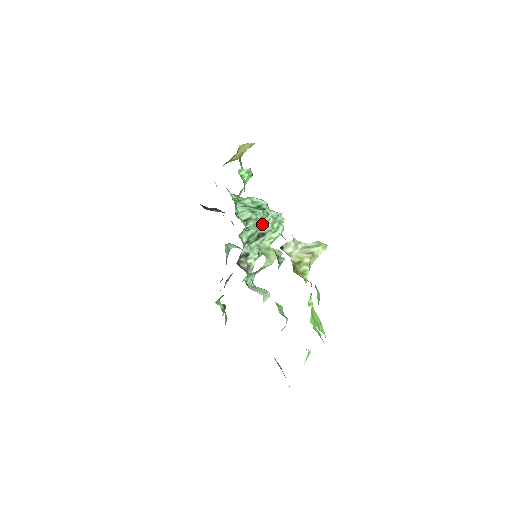
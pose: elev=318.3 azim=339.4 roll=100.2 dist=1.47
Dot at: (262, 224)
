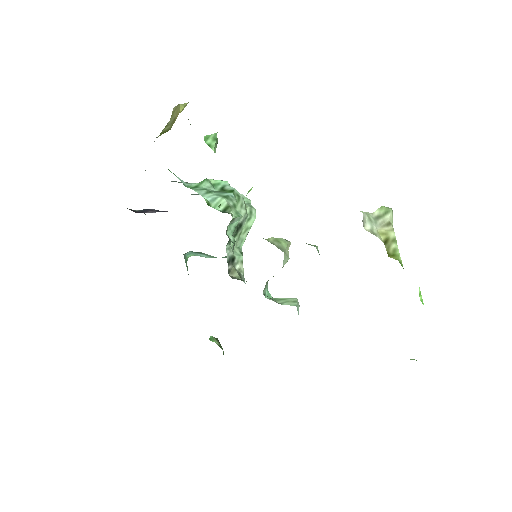
Dot at: occluded
